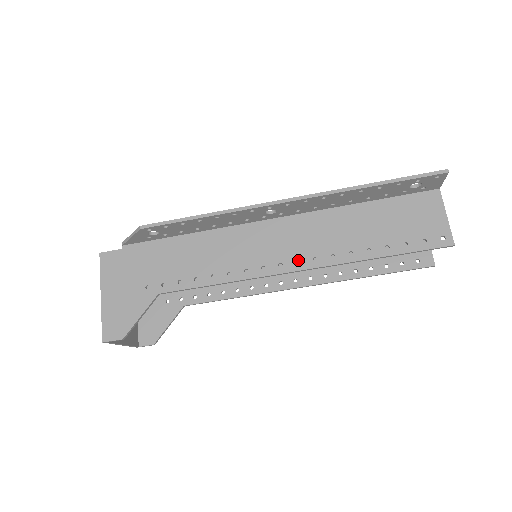
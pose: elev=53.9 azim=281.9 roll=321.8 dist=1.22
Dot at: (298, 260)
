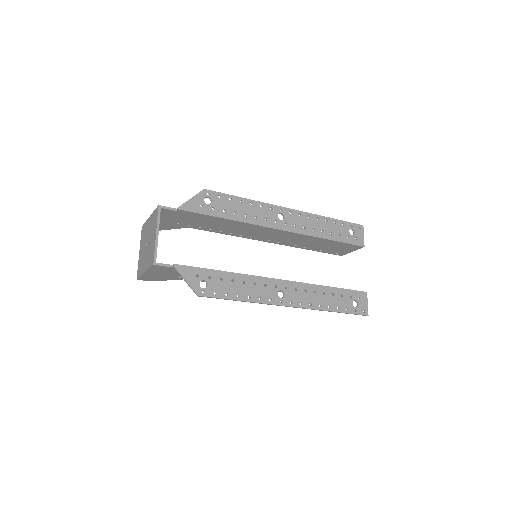
Dot at: occluded
